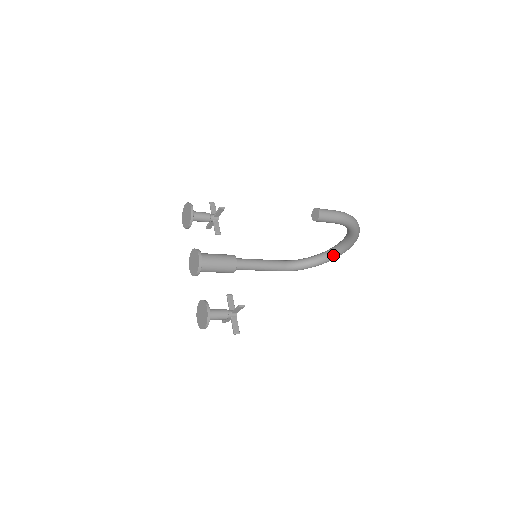
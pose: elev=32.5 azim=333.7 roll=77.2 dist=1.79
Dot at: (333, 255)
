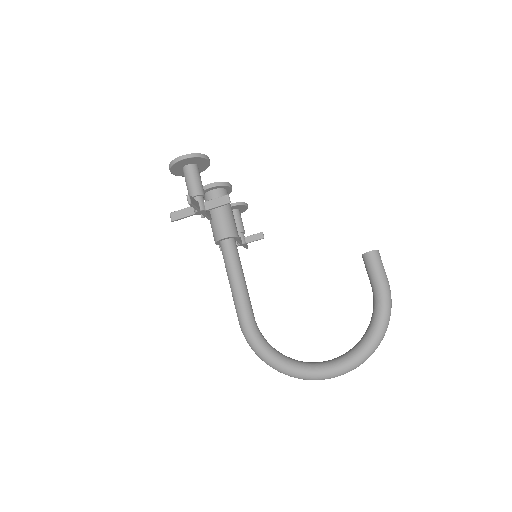
Dot at: (309, 365)
